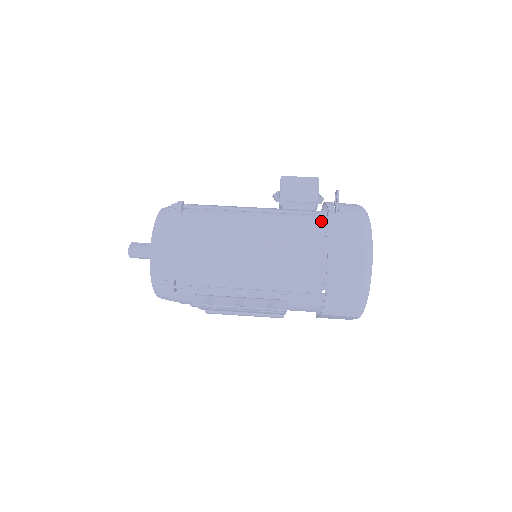
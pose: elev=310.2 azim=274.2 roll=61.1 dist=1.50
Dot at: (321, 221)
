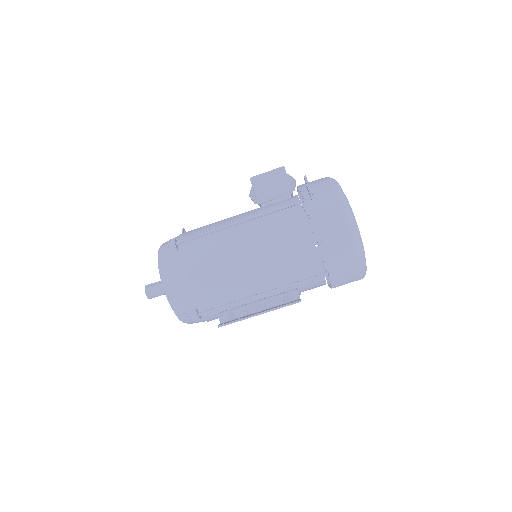
Dot at: (300, 210)
